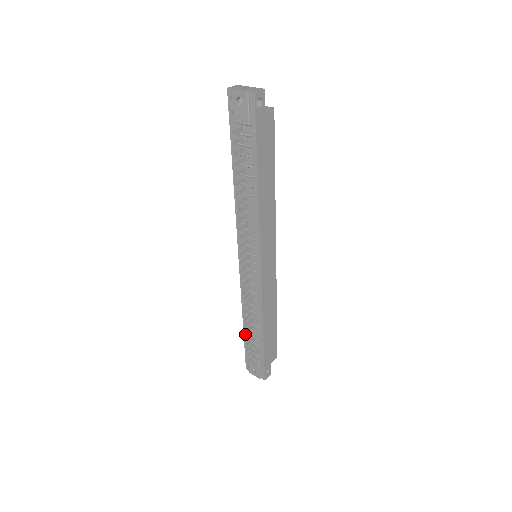
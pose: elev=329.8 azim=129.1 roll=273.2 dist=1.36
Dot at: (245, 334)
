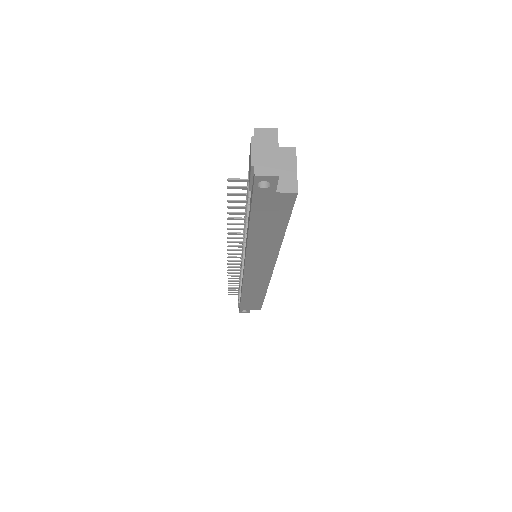
Dot at: occluded
